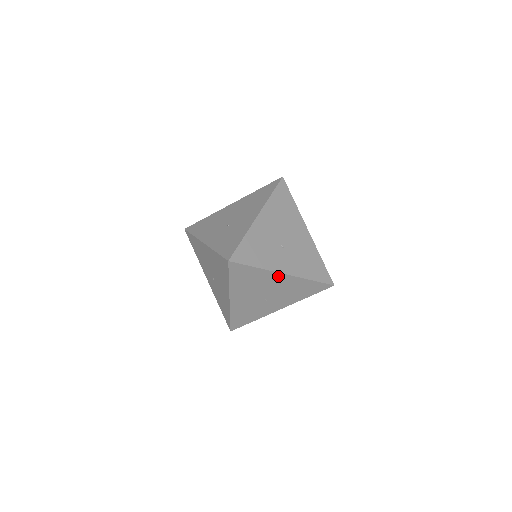
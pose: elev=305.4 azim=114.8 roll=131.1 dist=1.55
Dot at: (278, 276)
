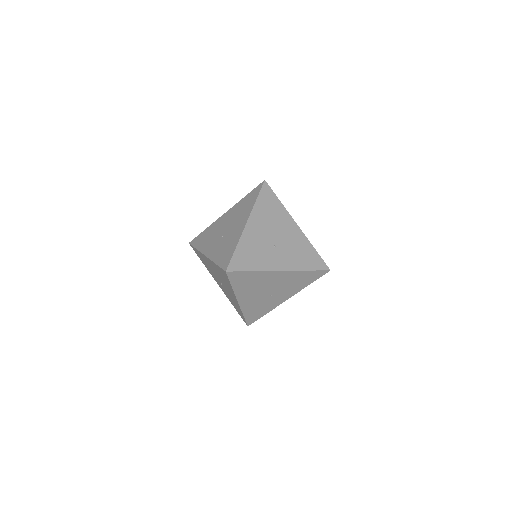
Dot at: (275, 274)
